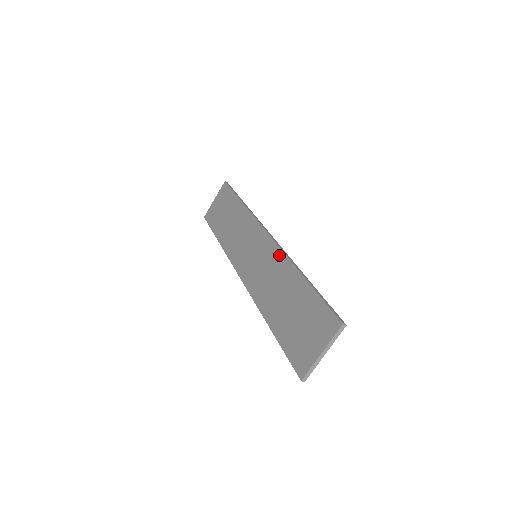
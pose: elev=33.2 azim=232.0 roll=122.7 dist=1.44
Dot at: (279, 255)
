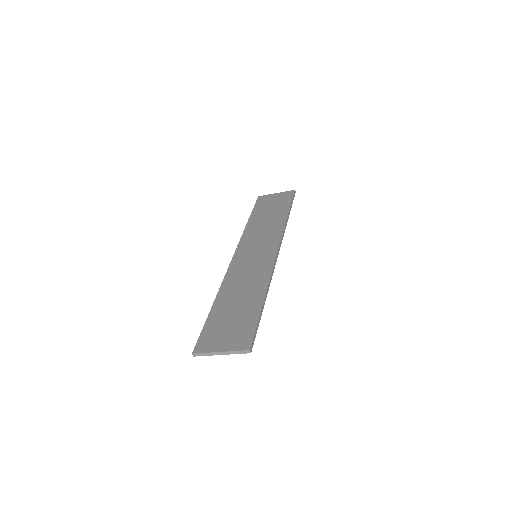
Dot at: (267, 271)
